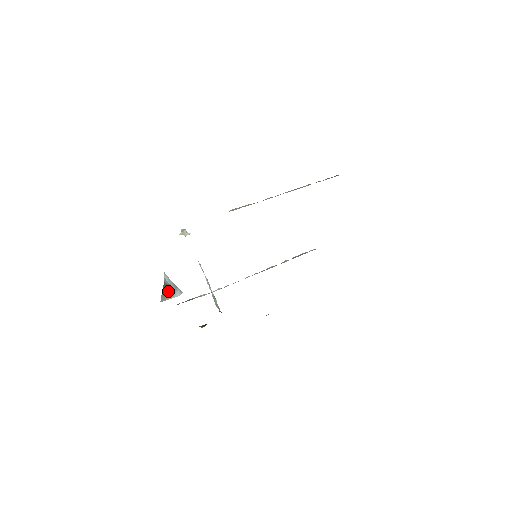
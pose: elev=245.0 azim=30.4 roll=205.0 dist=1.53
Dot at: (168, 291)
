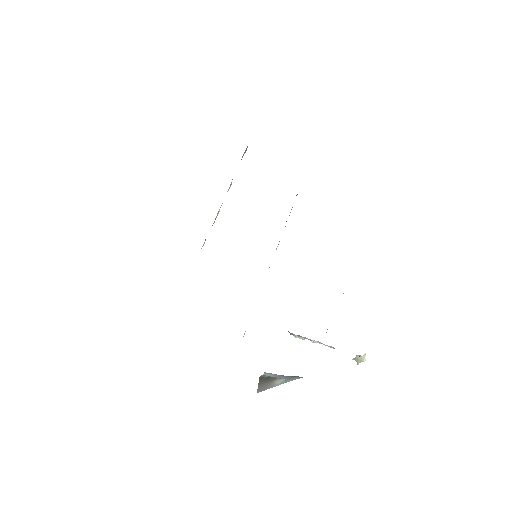
Dot at: (271, 382)
